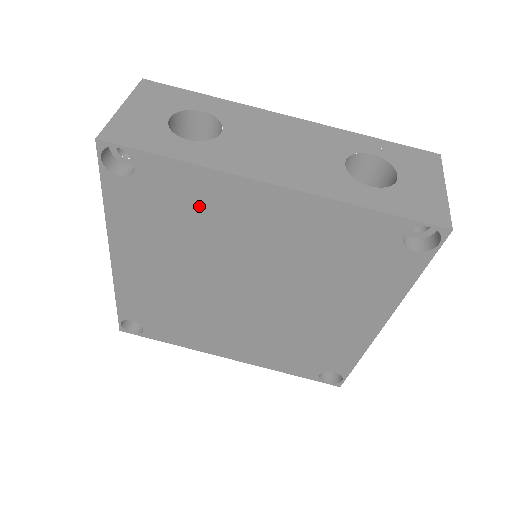
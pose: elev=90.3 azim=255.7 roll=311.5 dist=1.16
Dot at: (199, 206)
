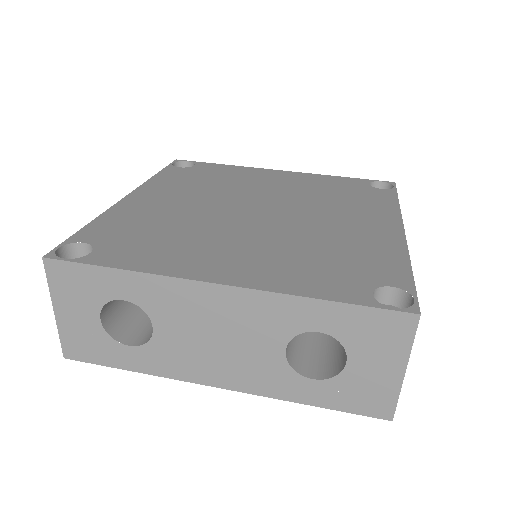
Dot at: (230, 176)
